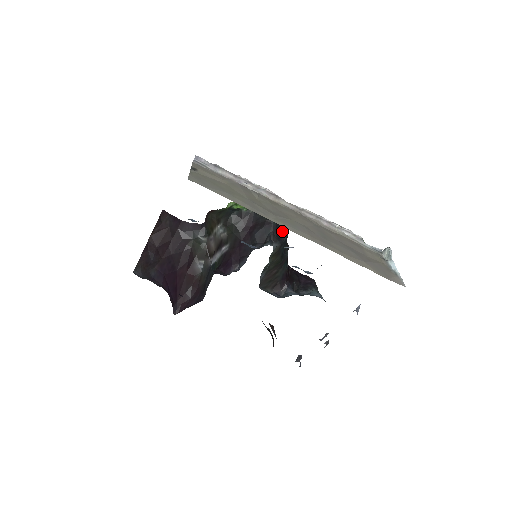
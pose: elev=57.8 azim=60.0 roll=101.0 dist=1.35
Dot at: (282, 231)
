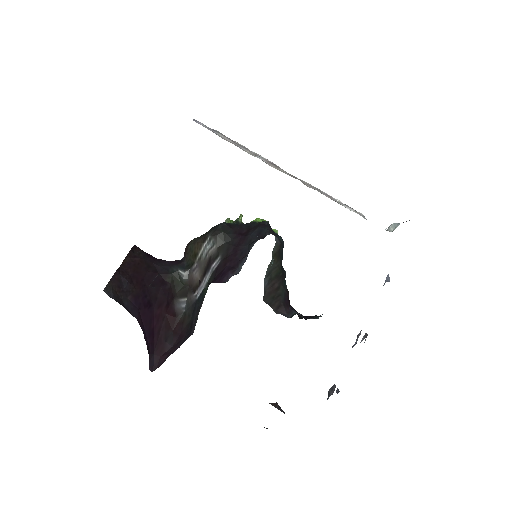
Dot at: (277, 235)
